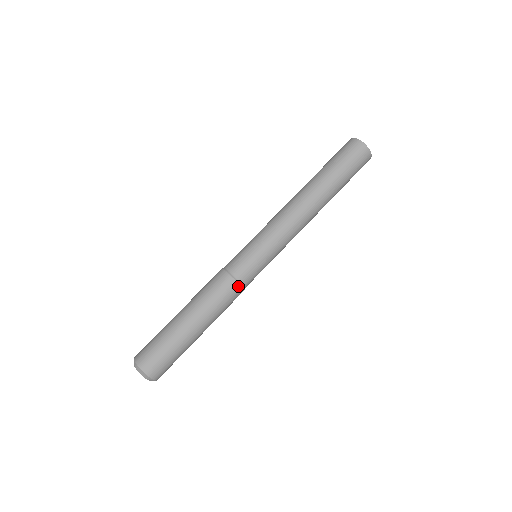
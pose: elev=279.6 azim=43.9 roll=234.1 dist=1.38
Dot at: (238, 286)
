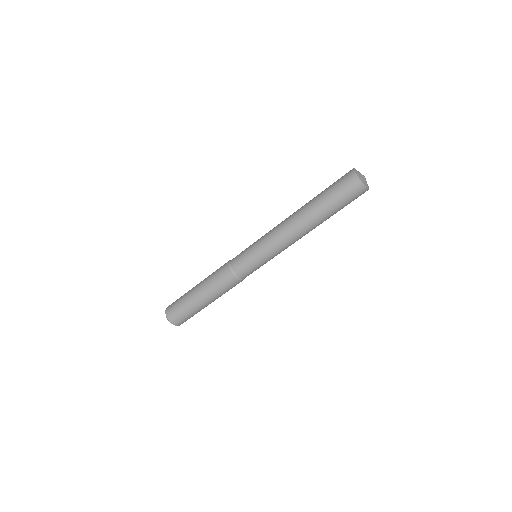
Dot at: occluded
